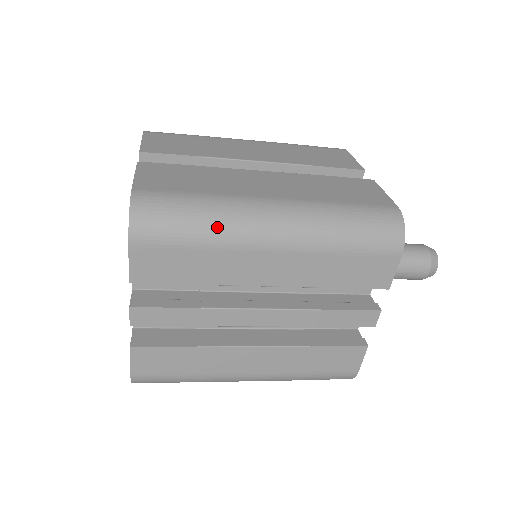
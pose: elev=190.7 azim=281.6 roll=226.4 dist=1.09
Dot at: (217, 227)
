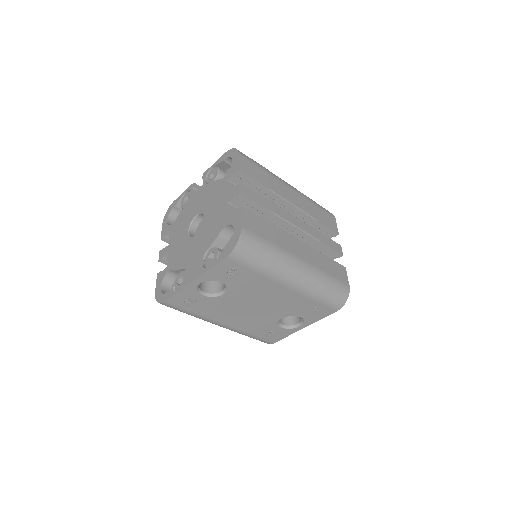
Dot at: (268, 170)
